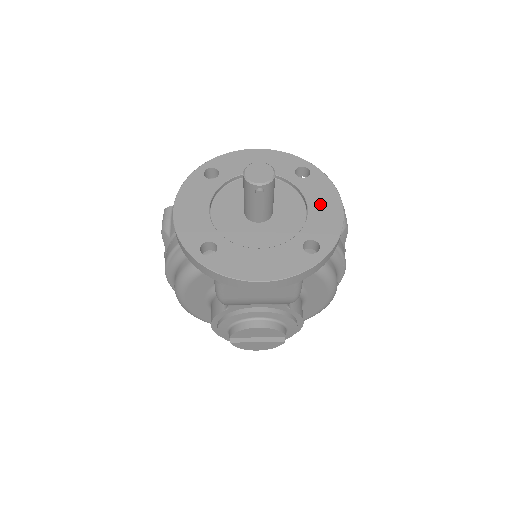
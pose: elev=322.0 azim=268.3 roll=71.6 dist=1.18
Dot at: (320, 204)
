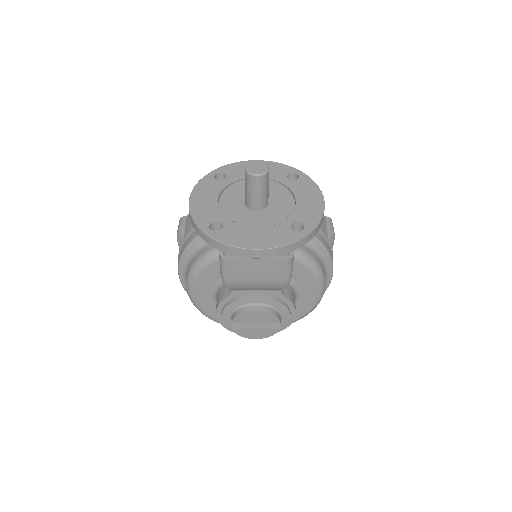
Dot at: (306, 198)
